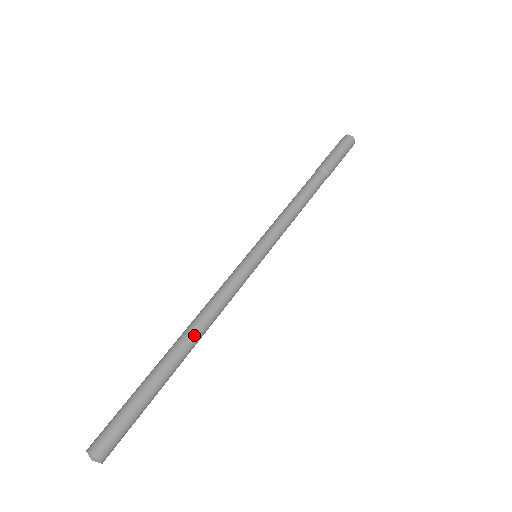
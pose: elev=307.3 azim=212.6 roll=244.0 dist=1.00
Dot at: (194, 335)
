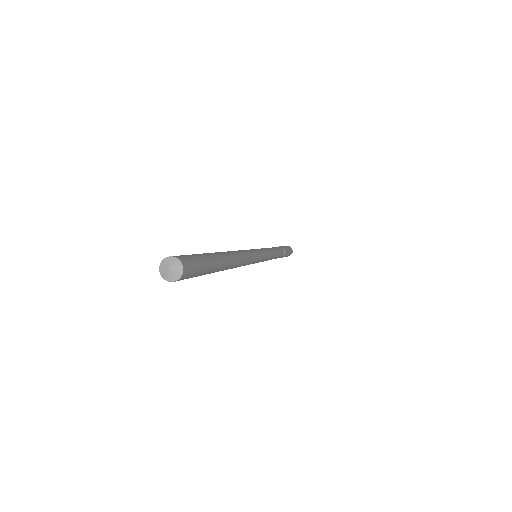
Dot at: (233, 254)
